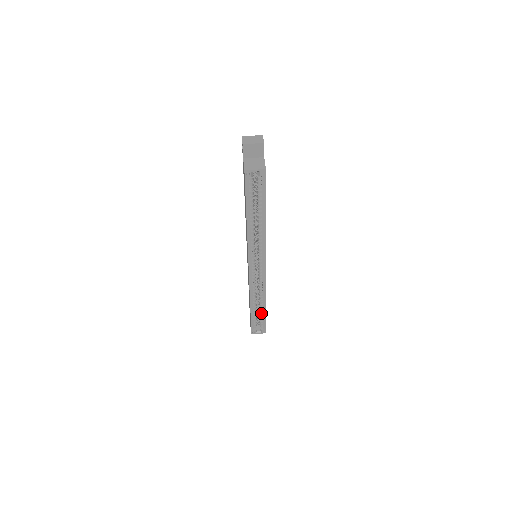
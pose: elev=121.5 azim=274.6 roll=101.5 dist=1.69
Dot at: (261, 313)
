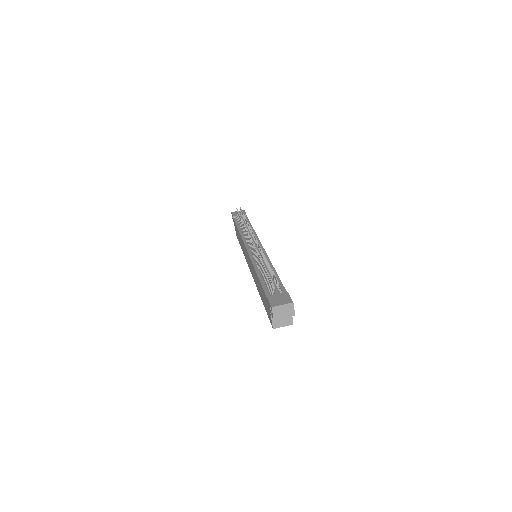
Dot at: occluded
